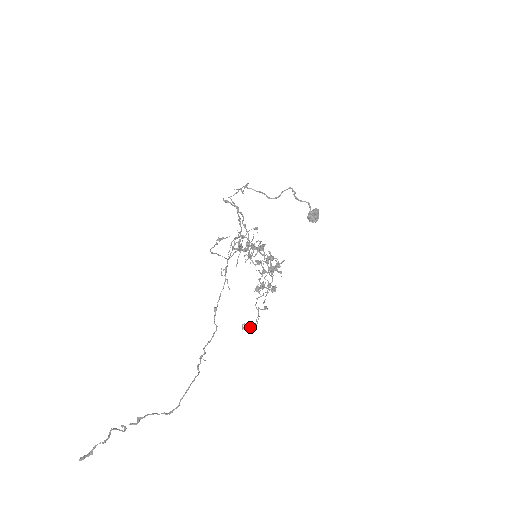
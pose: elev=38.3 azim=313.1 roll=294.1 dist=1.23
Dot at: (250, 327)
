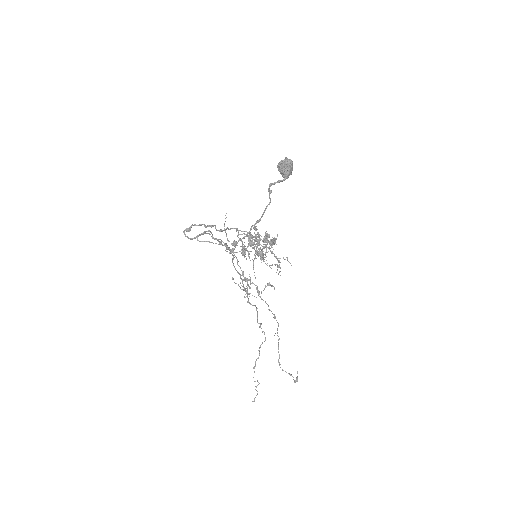
Dot at: occluded
